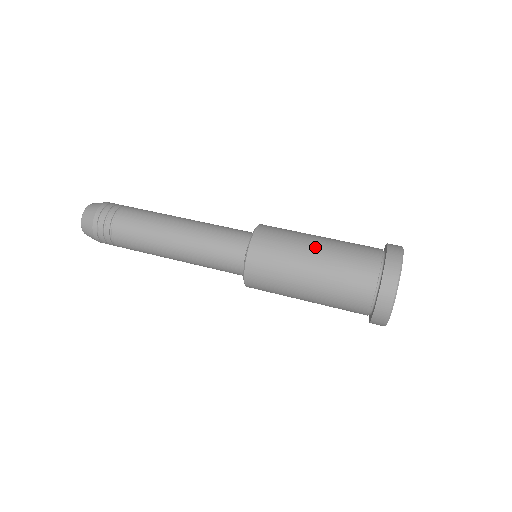
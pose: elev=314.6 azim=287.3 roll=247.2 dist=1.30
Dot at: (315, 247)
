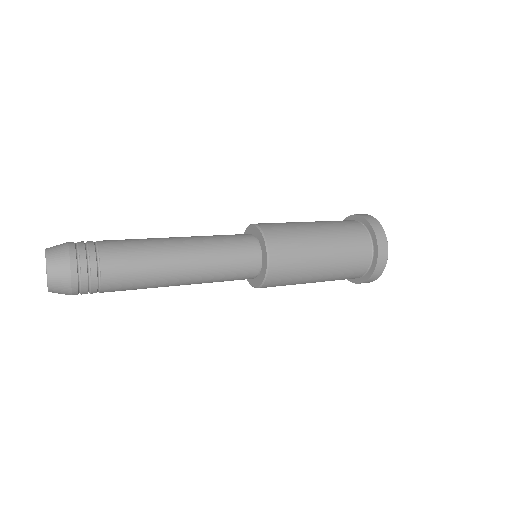
Dot at: occluded
